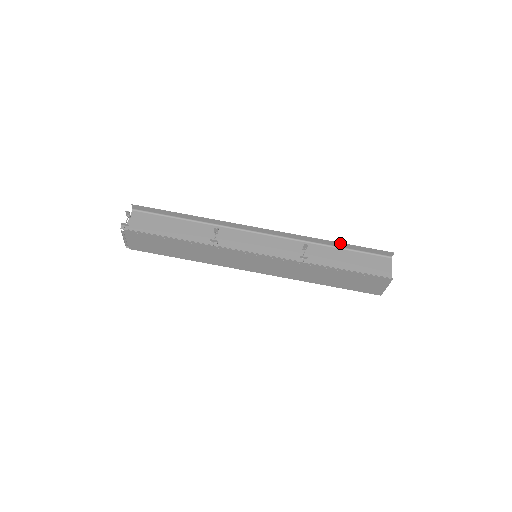
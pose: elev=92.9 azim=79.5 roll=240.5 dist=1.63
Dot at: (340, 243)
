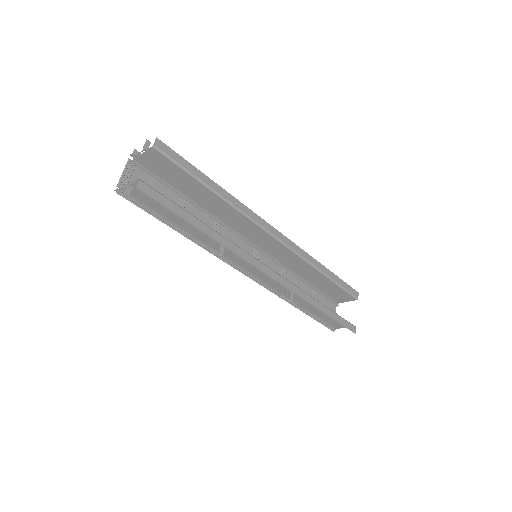
Dot at: (324, 311)
